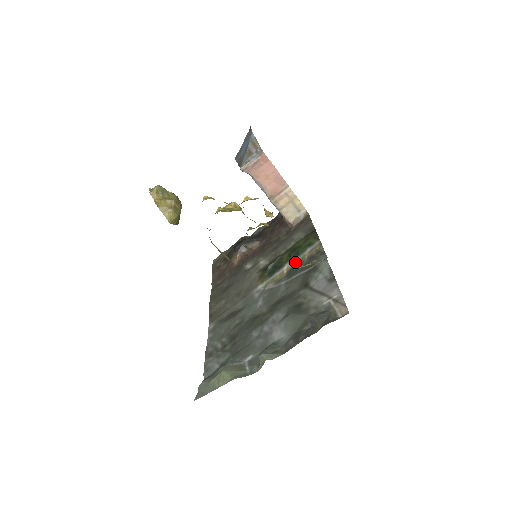
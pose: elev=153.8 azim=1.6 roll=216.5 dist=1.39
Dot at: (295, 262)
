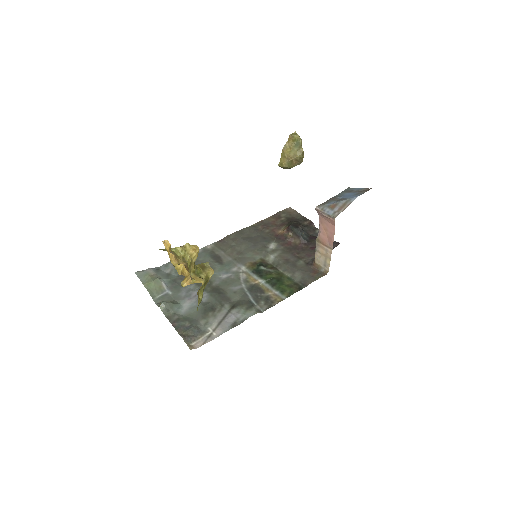
Dot at: (265, 286)
